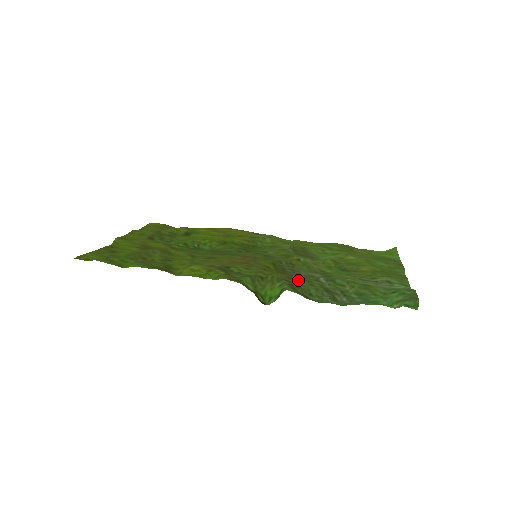
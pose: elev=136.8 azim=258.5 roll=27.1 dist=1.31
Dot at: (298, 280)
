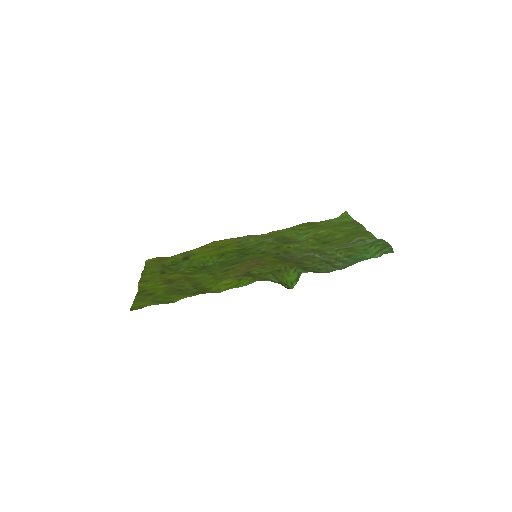
Dot at: (303, 262)
